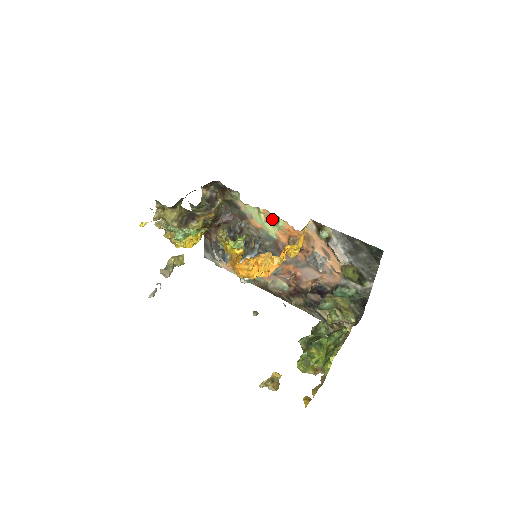
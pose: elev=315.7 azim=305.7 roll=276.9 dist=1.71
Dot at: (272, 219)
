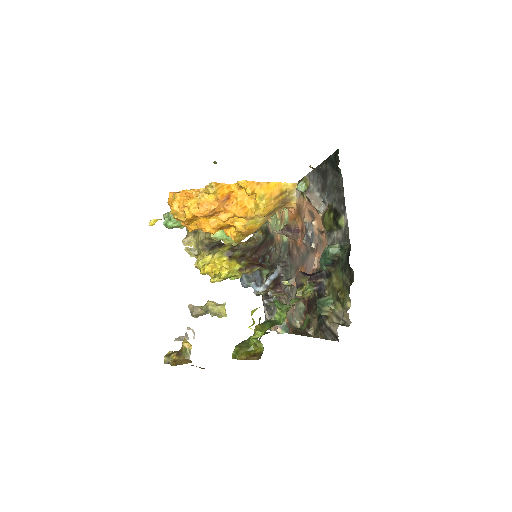
Dot at: (283, 218)
